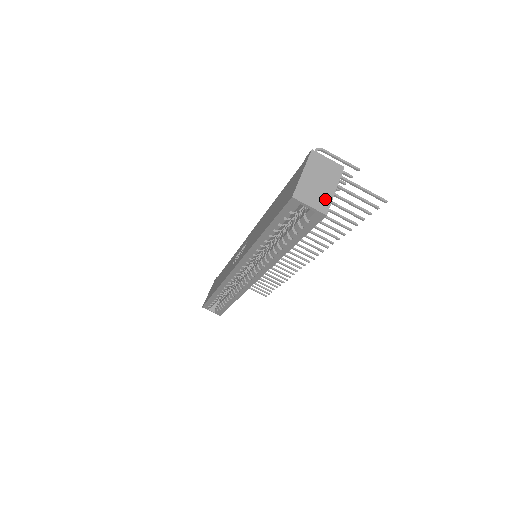
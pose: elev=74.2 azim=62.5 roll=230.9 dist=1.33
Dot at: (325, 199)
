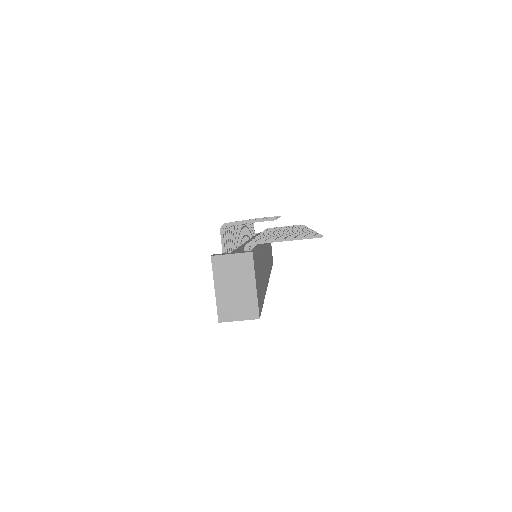
Dot at: (250, 303)
